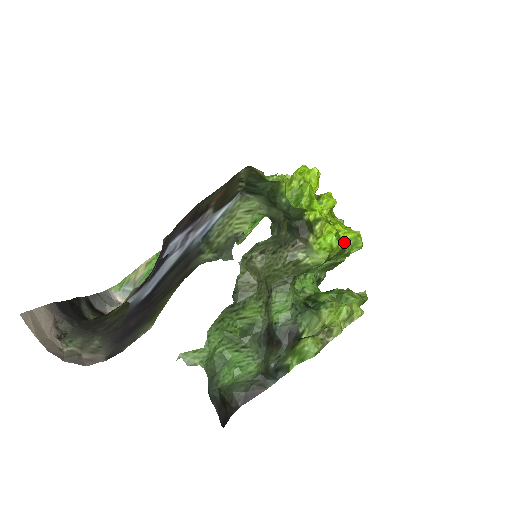
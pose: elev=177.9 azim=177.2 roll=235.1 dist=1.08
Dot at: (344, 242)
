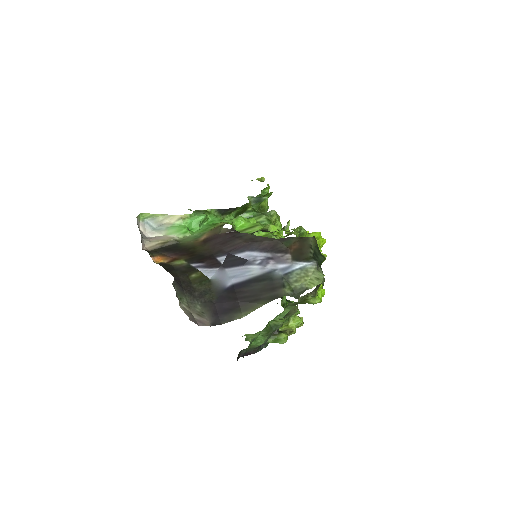
Dot at: occluded
